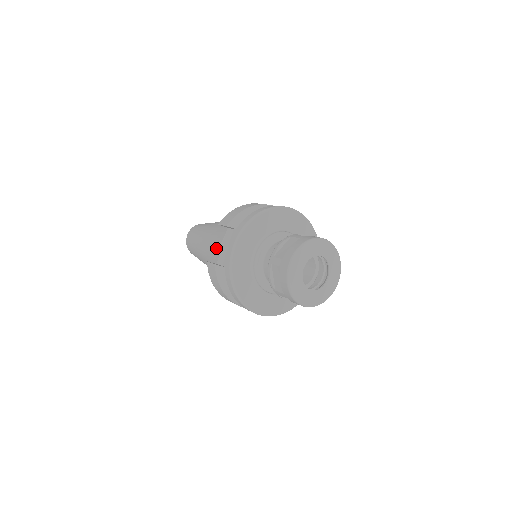
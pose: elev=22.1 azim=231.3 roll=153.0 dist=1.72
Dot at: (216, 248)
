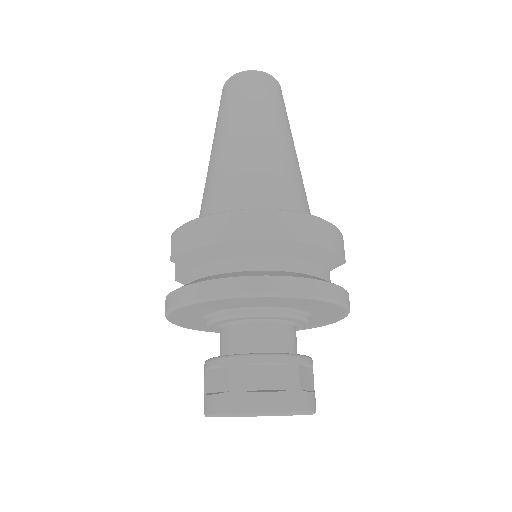
Dot at: occluded
